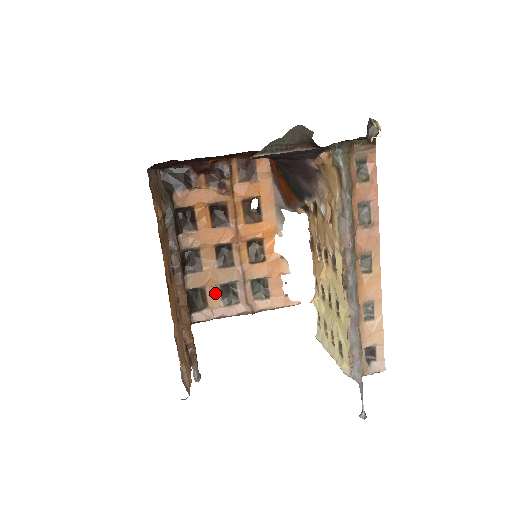
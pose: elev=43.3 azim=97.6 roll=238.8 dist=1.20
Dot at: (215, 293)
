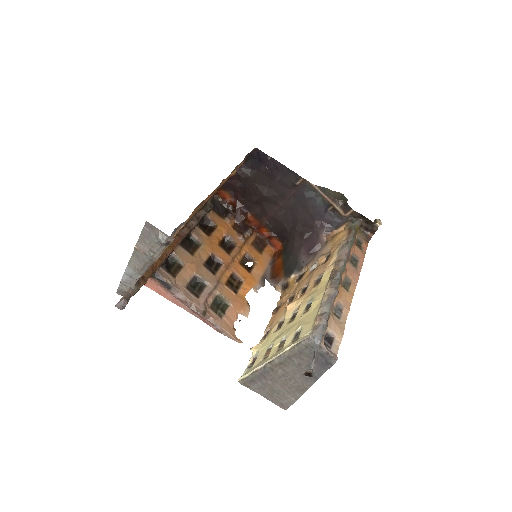
Dot at: (187, 276)
